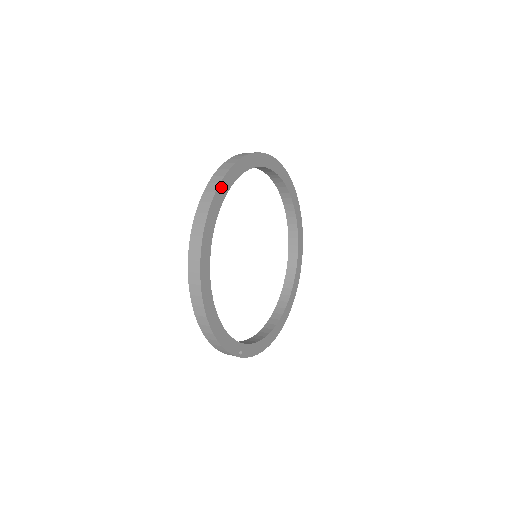
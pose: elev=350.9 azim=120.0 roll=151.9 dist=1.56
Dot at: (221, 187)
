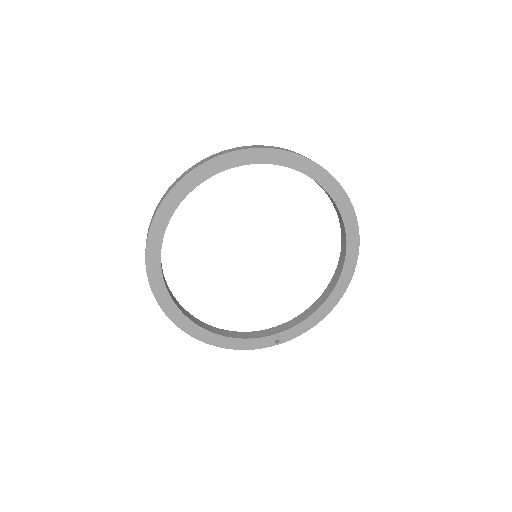
Dot at: (149, 253)
